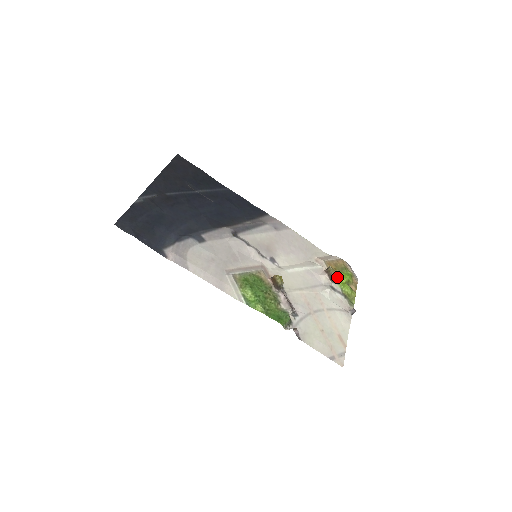
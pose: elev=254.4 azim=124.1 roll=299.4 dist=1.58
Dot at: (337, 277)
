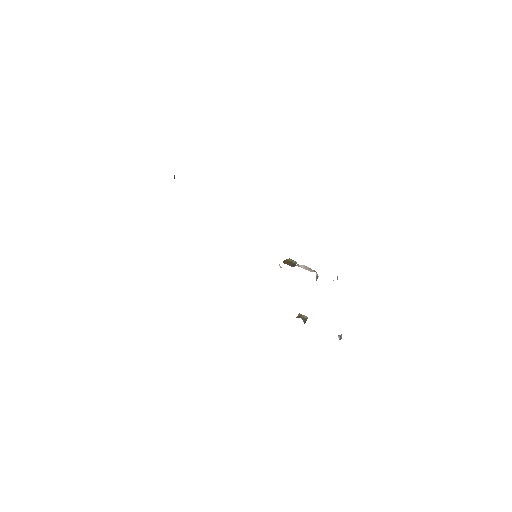
Dot at: occluded
